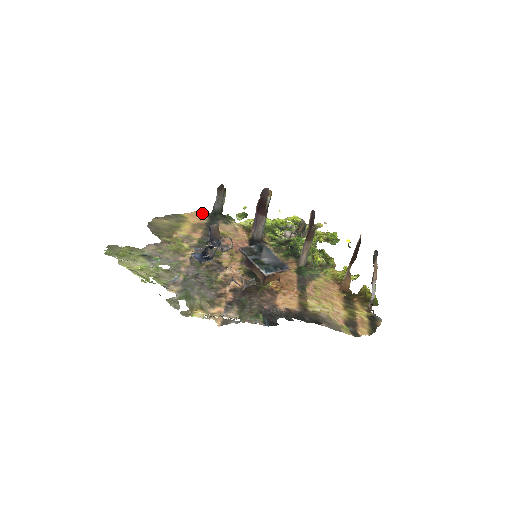
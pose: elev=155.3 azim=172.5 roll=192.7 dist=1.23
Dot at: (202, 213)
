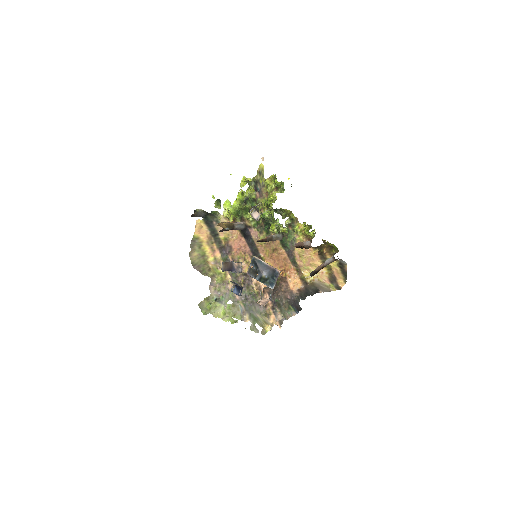
Dot at: (200, 223)
